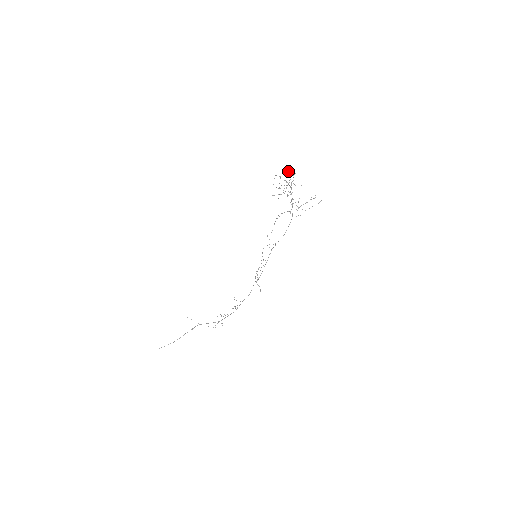
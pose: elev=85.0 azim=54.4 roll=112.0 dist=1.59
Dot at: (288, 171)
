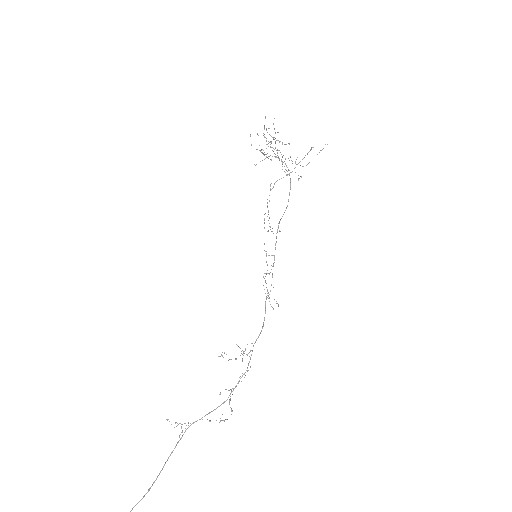
Dot at: (266, 130)
